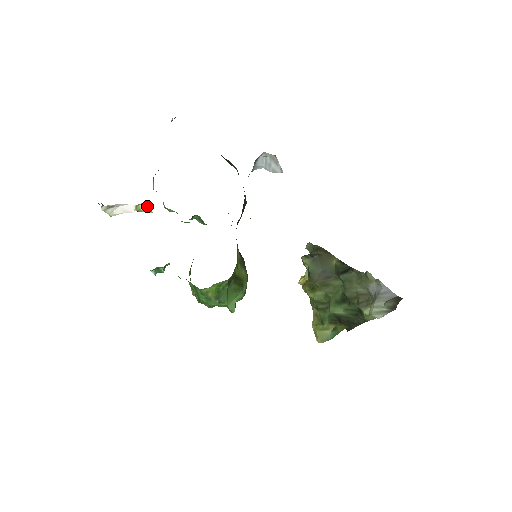
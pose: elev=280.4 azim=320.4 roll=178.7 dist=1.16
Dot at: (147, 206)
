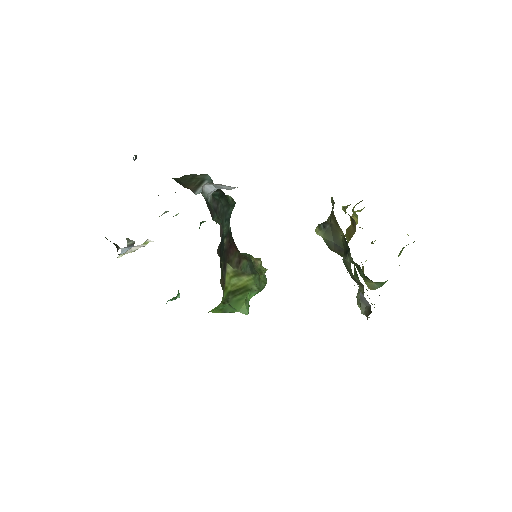
Dot at: (151, 241)
